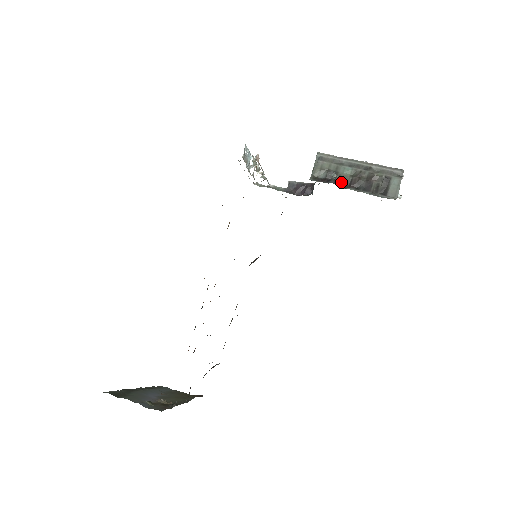
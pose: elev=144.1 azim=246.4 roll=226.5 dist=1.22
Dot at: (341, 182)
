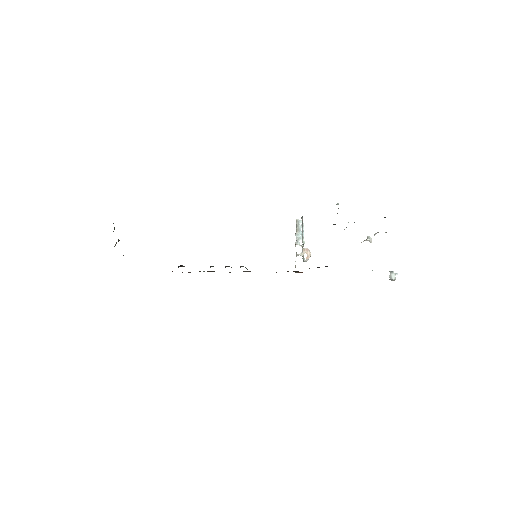
Dot at: occluded
